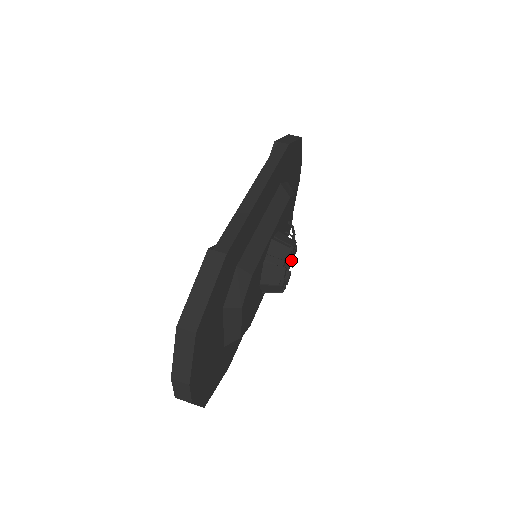
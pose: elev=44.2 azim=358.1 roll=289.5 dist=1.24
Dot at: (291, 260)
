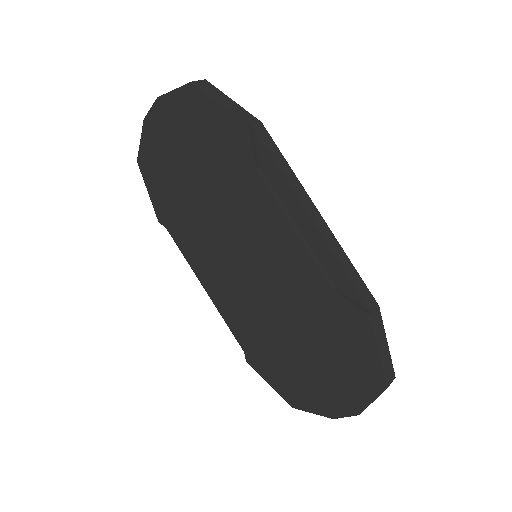
Dot at: occluded
